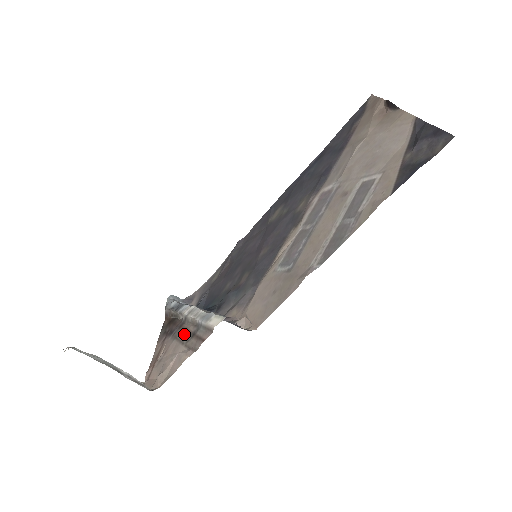
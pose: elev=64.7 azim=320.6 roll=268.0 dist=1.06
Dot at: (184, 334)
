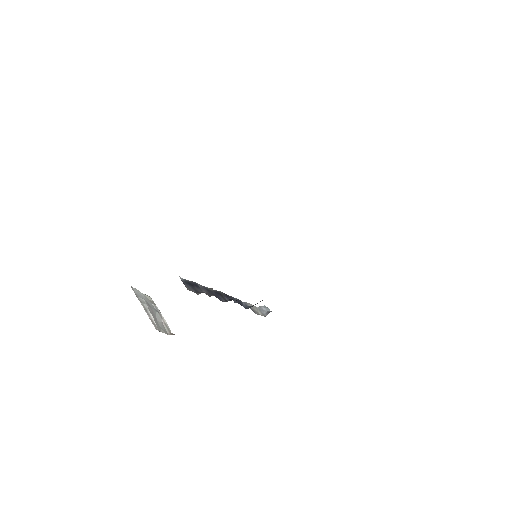
Dot at: occluded
